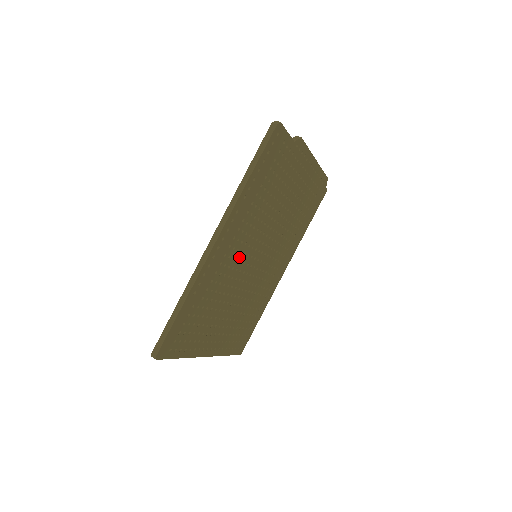
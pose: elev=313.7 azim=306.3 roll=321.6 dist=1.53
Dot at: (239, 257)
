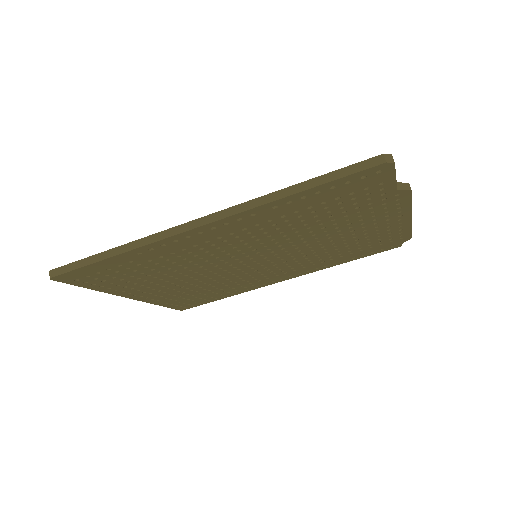
Dot at: (229, 250)
